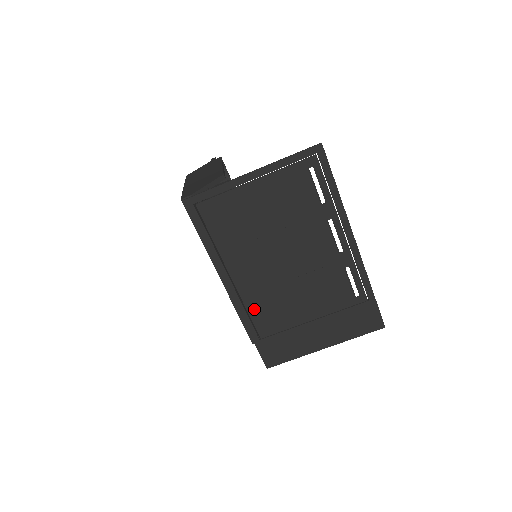
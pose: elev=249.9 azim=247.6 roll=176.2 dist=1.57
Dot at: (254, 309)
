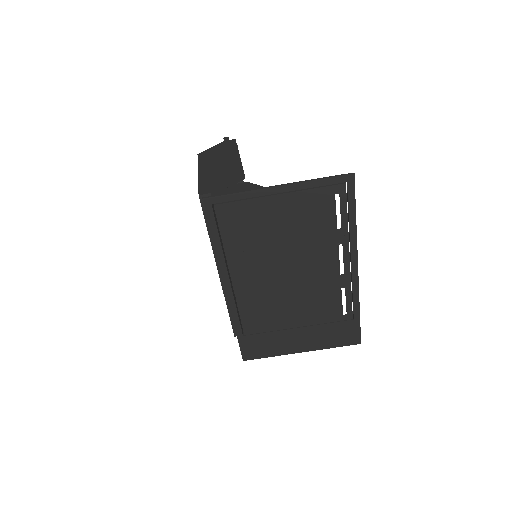
Dot at: (245, 309)
